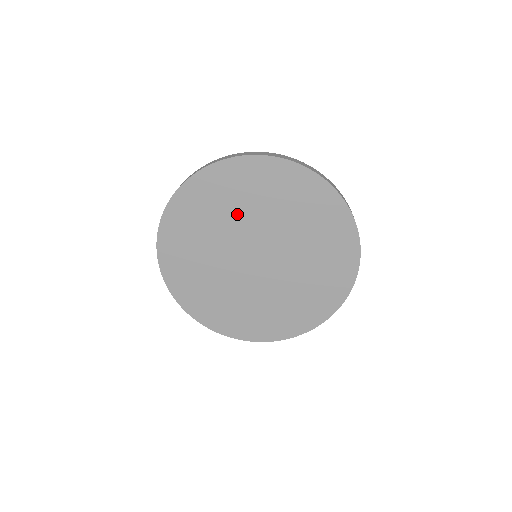
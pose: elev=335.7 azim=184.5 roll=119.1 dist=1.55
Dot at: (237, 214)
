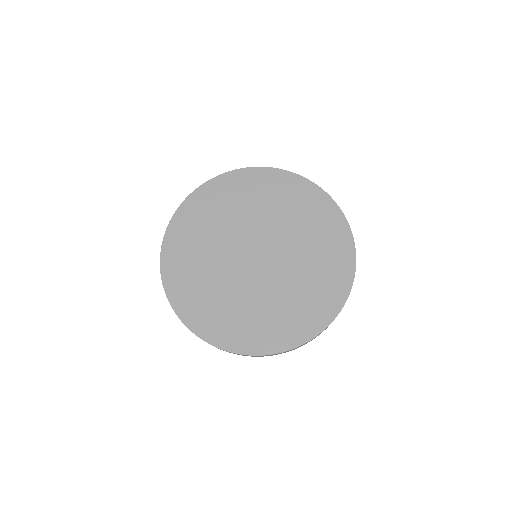
Dot at: (281, 218)
